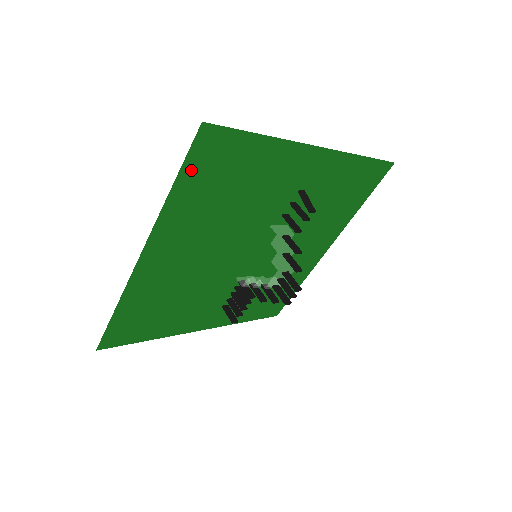
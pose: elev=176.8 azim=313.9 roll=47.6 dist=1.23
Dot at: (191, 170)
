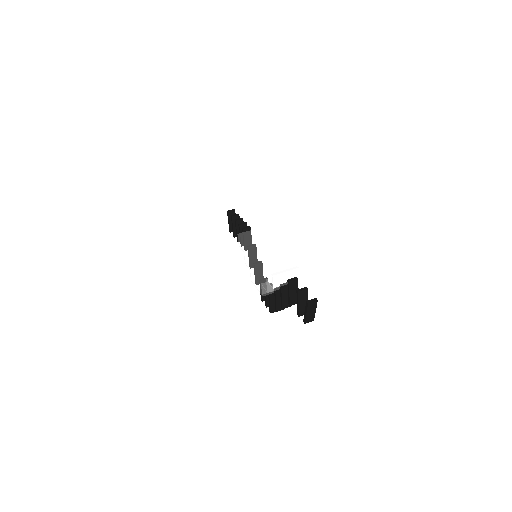
Dot at: occluded
